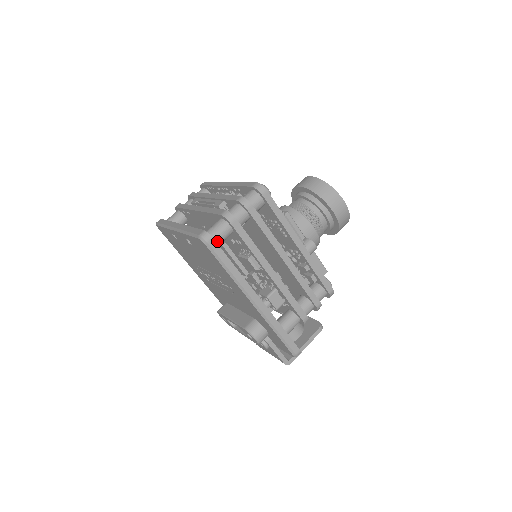
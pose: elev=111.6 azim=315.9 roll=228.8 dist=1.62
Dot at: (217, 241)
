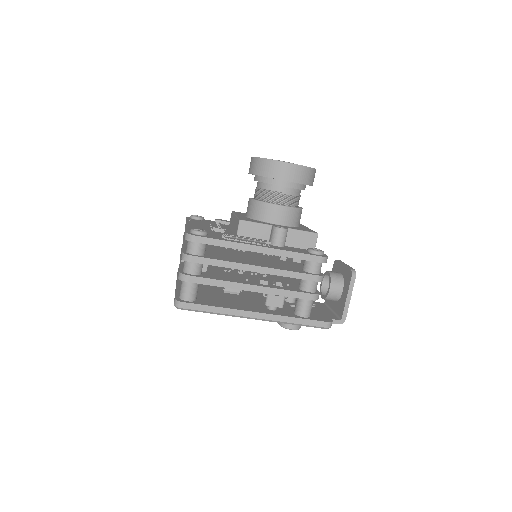
Dot at: (190, 299)
